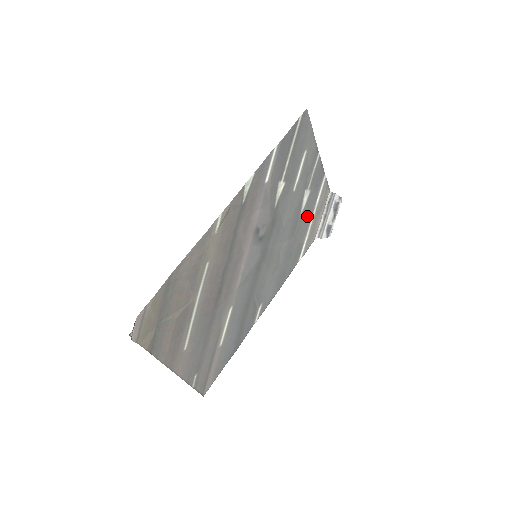
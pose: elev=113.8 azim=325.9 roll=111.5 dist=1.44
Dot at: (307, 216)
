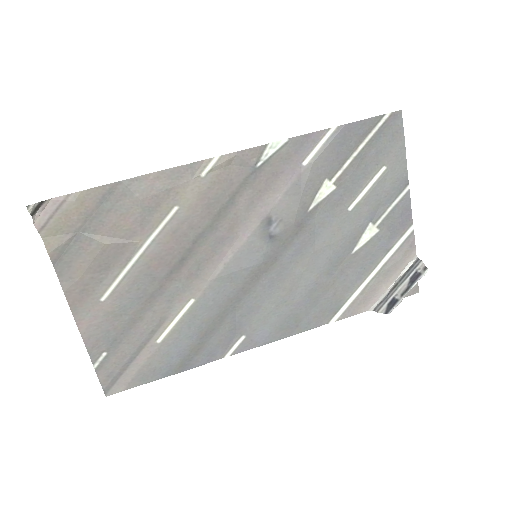
Dot at: (363, 264)
